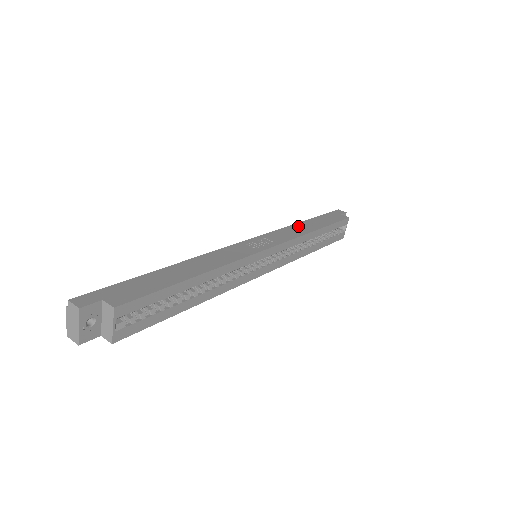
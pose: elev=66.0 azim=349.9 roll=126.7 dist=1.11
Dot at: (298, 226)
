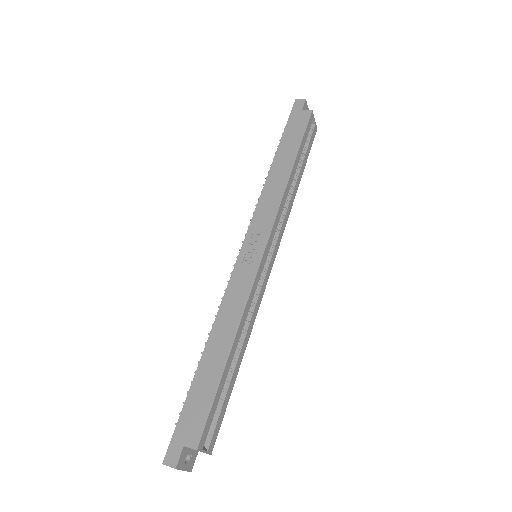
Dot at: (272, 179)
